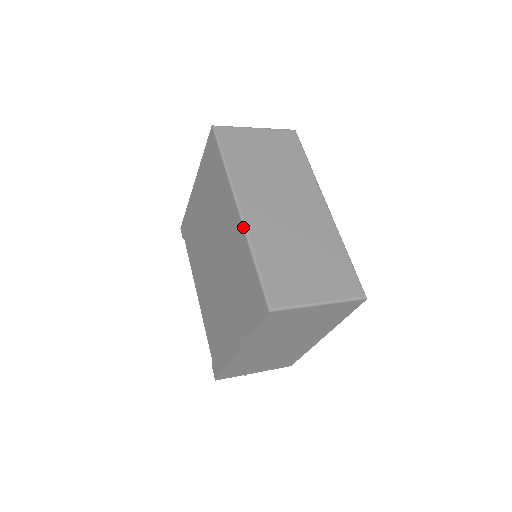
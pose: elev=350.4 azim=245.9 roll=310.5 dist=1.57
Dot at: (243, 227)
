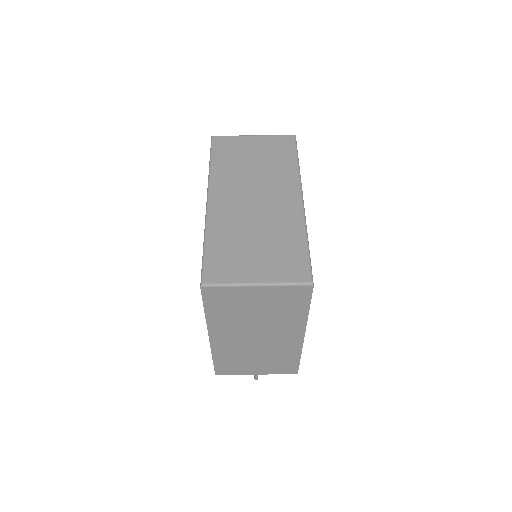
Dot at: (205, 216)
